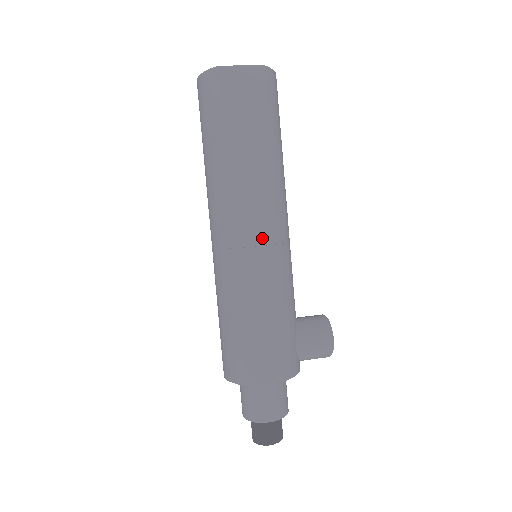
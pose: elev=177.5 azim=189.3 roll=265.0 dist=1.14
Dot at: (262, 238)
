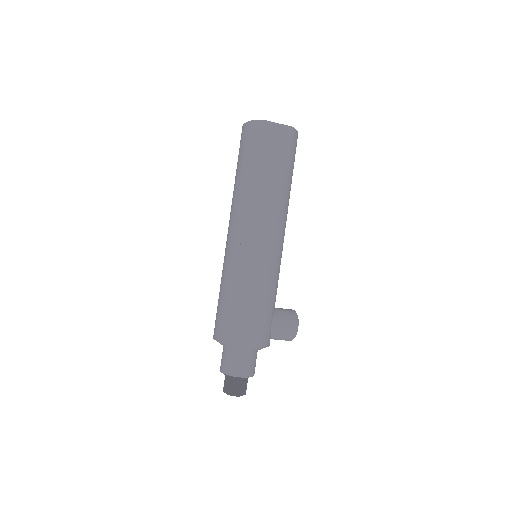
Dot at: (267, 242)
